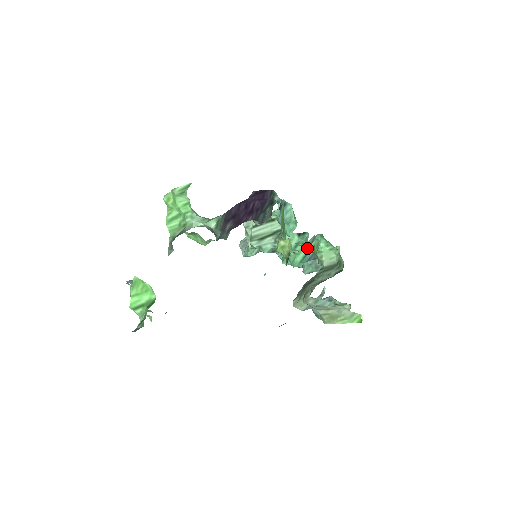
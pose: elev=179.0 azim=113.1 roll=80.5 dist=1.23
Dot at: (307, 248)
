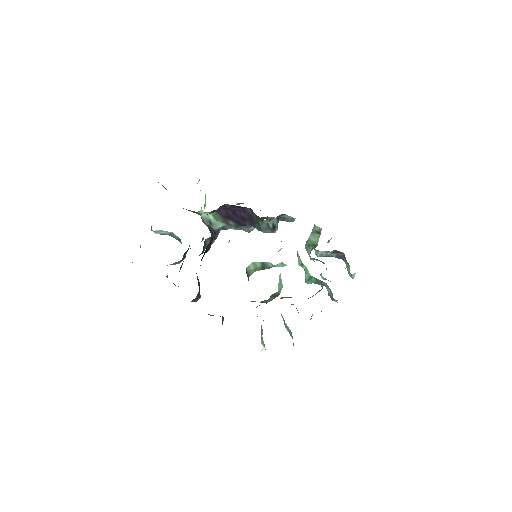
Dot at: occluded
